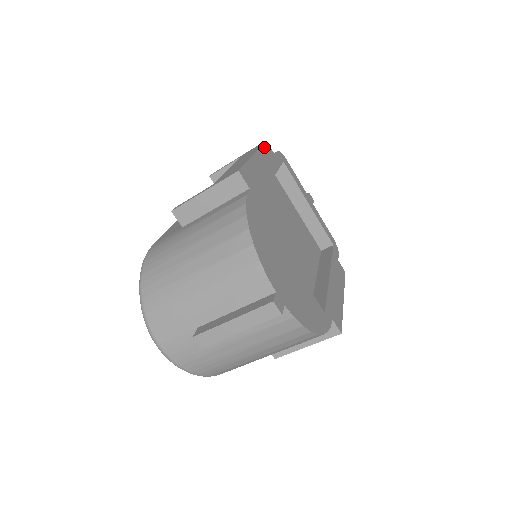
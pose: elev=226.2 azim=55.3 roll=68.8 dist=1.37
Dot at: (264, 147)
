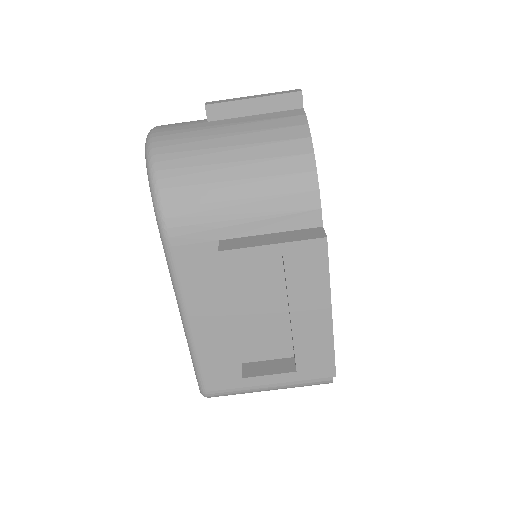
Dot at: occluded
